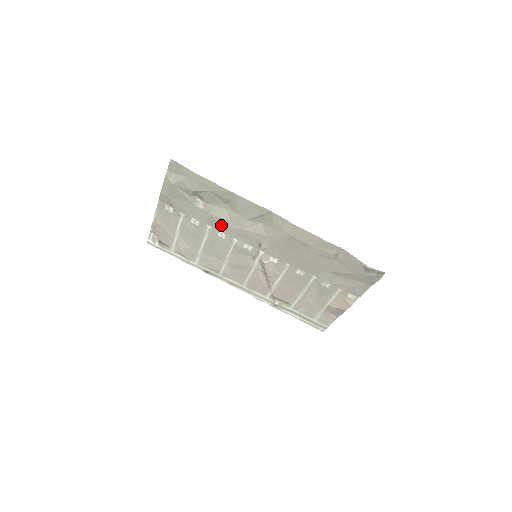
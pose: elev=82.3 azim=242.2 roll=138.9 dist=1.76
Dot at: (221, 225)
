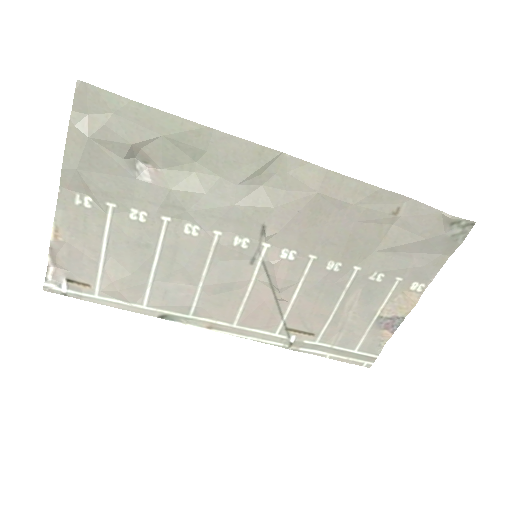
Dot at: (189, 208)
